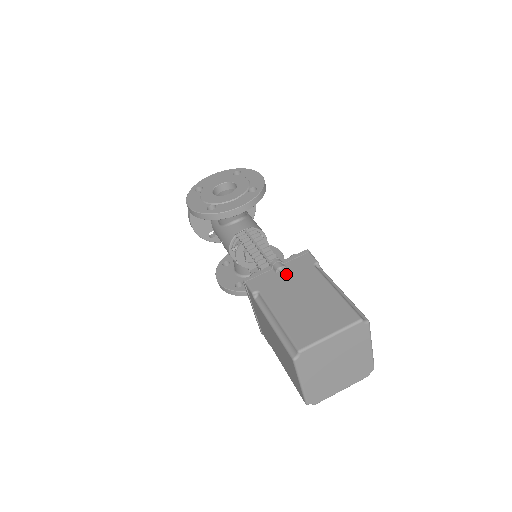
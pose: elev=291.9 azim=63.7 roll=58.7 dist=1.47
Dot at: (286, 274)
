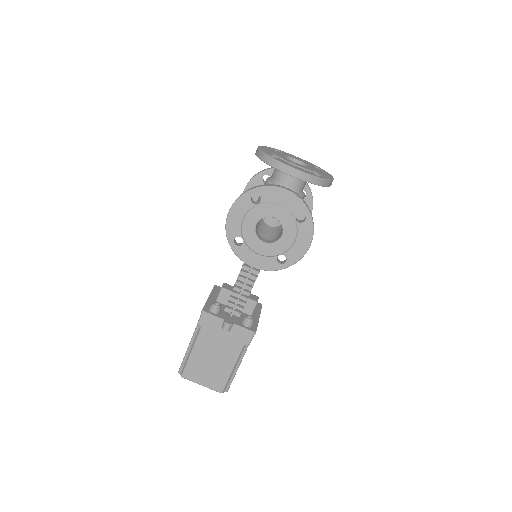
Dot at: (225, 334)
